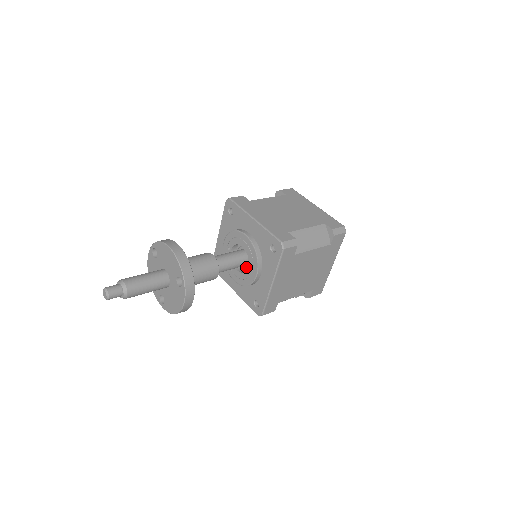
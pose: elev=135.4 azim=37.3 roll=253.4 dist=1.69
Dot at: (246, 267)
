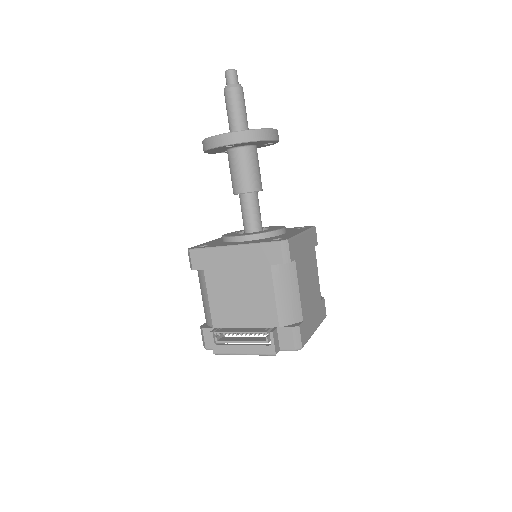
Dot at: occluded
